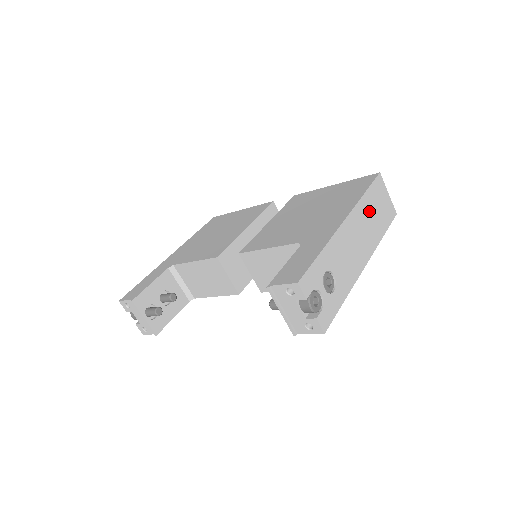
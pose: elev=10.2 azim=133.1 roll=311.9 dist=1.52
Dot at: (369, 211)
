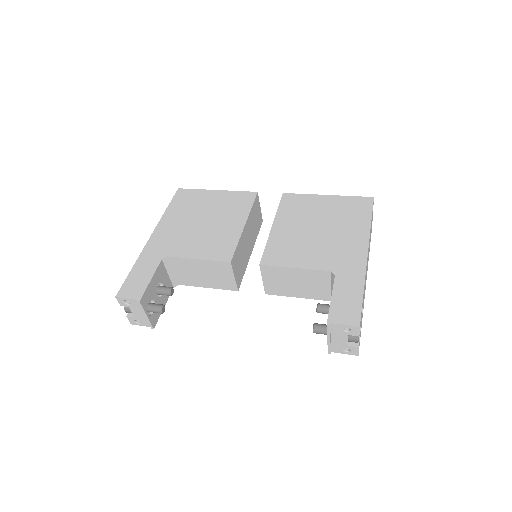
Dot at: occluded
